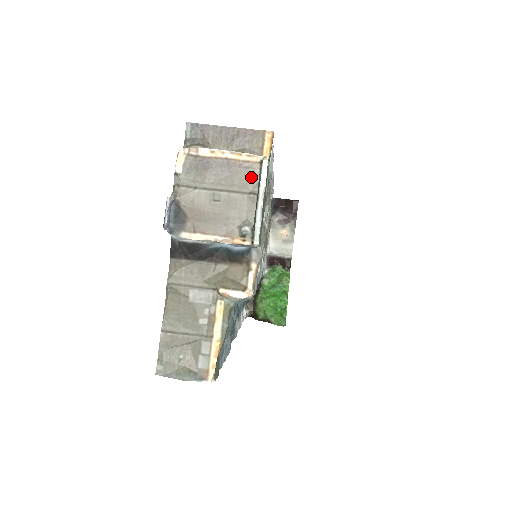
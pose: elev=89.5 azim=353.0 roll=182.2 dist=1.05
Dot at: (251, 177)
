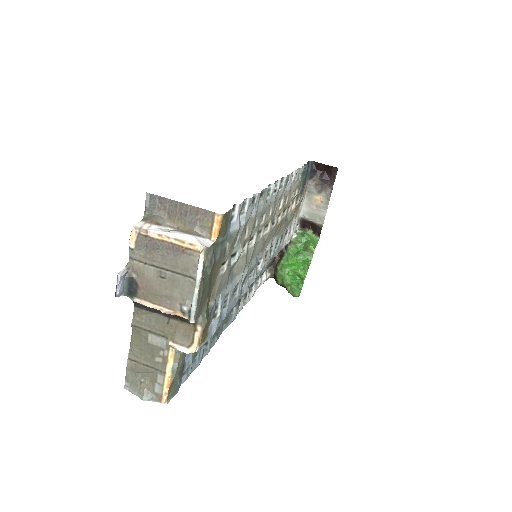
Dot at: (192, 263)
